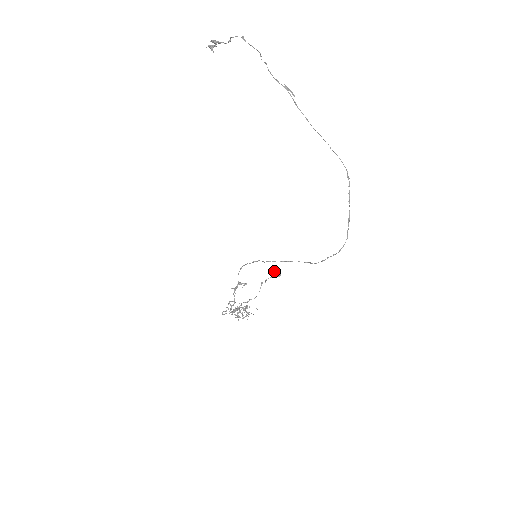
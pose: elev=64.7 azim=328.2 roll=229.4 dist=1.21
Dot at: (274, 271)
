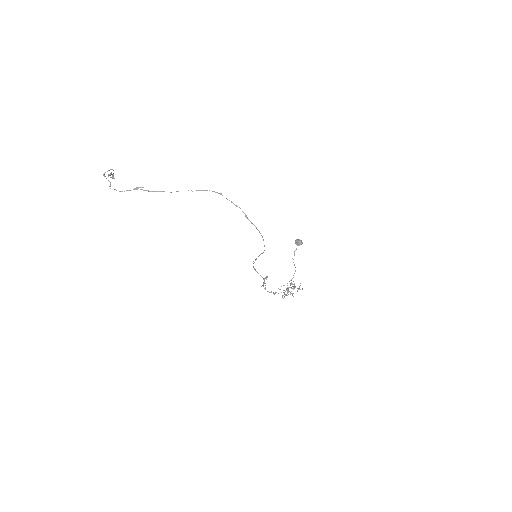
Dot at: (296, 243)
